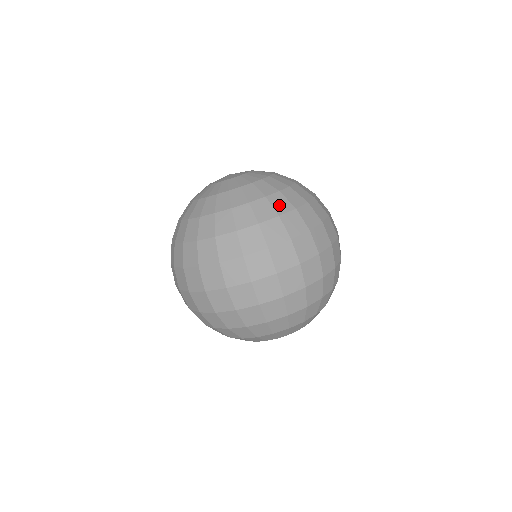
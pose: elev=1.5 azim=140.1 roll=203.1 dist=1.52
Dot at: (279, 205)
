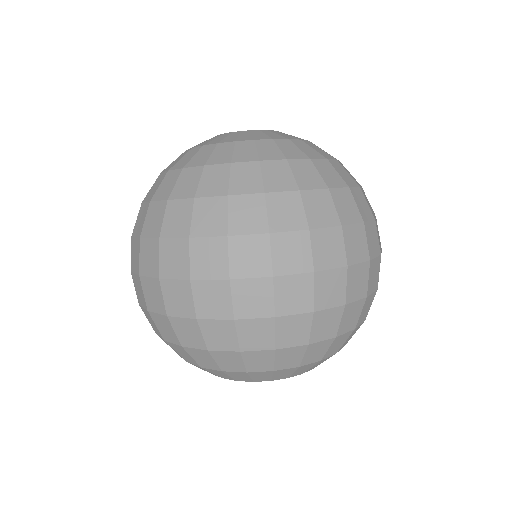
Dot at: (328, 175)
